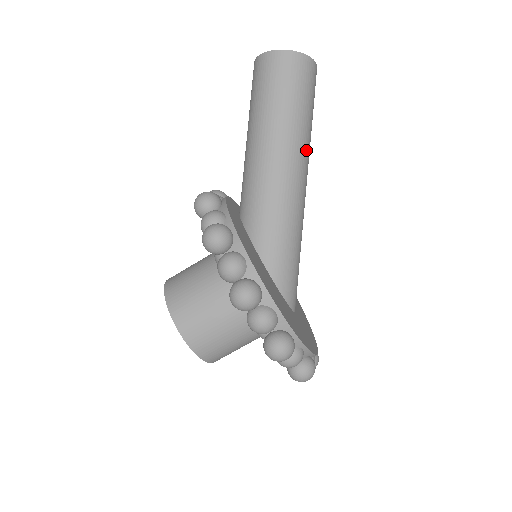
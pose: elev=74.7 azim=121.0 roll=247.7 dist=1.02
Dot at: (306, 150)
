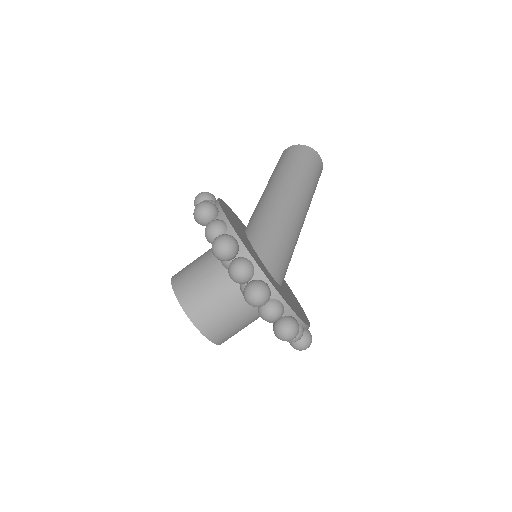
Dot at: (301, 186)
